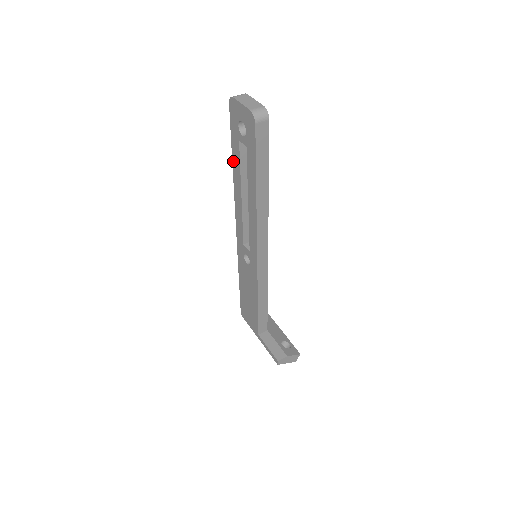
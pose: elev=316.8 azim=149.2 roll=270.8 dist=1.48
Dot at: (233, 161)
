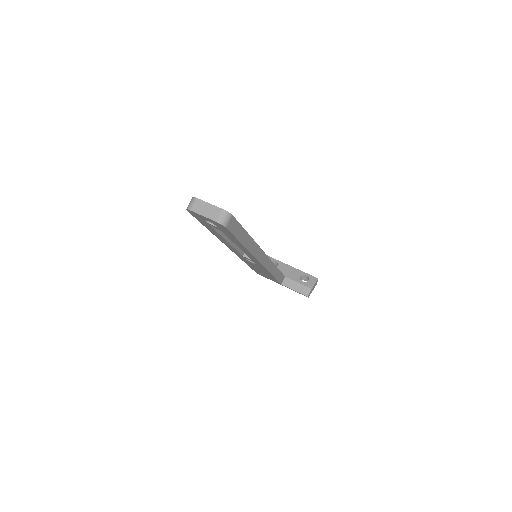
Dot at: (208, 229)
